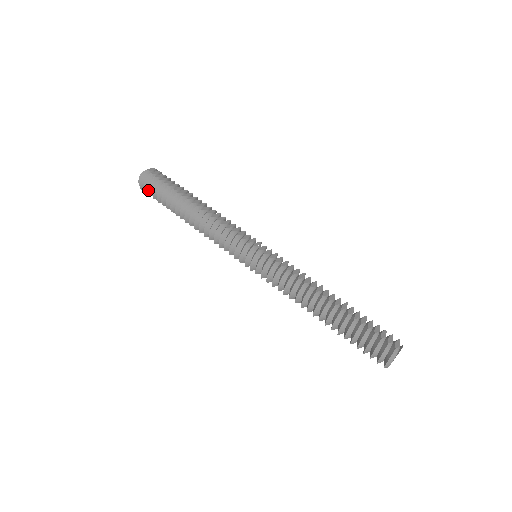
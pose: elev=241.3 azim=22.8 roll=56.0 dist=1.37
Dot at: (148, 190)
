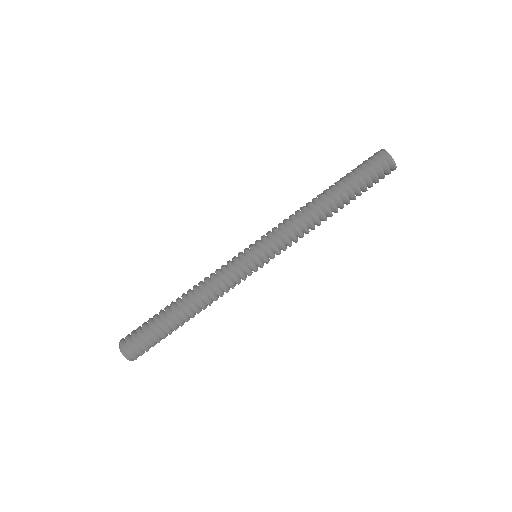
Dot at: (141, 348)
